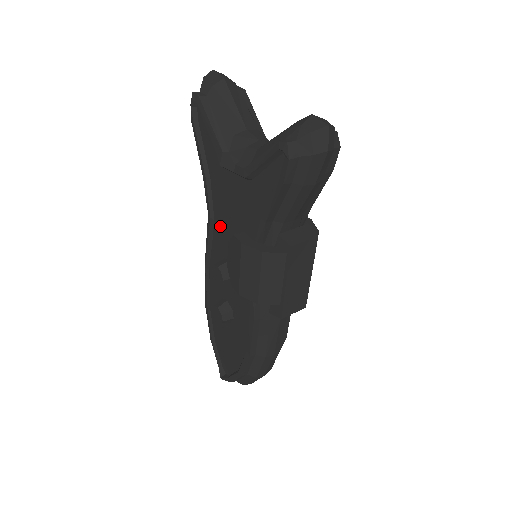
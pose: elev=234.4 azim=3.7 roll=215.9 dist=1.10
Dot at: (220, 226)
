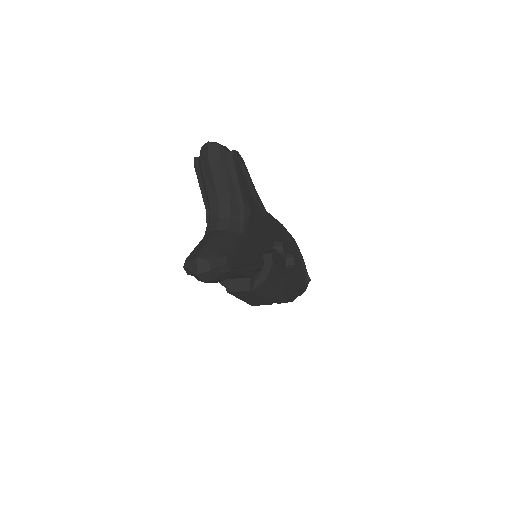
Dot at: occluded
